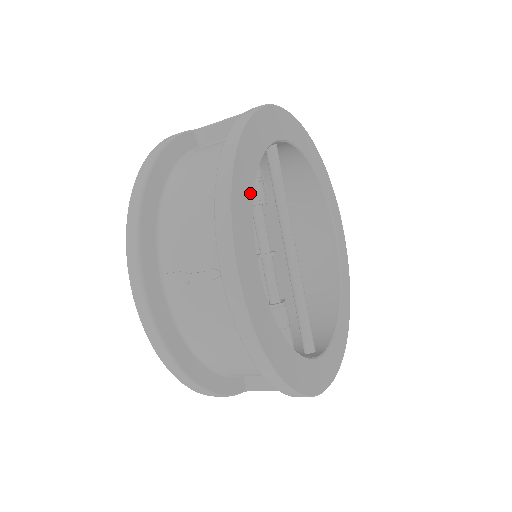
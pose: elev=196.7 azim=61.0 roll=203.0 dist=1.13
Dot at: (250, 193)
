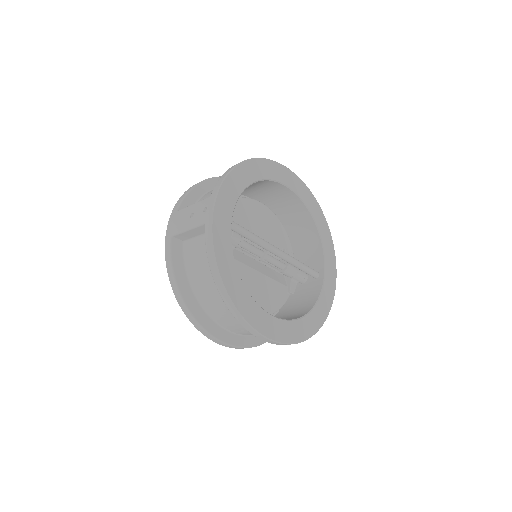
Dot at: (248, 298)
